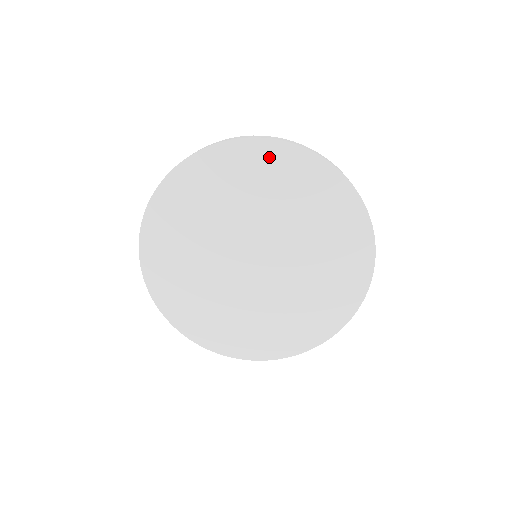
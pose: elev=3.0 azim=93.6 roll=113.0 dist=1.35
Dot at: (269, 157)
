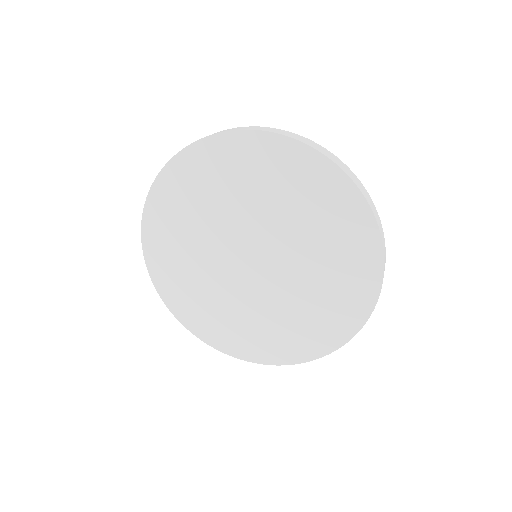
Dot at: (198, 162)
